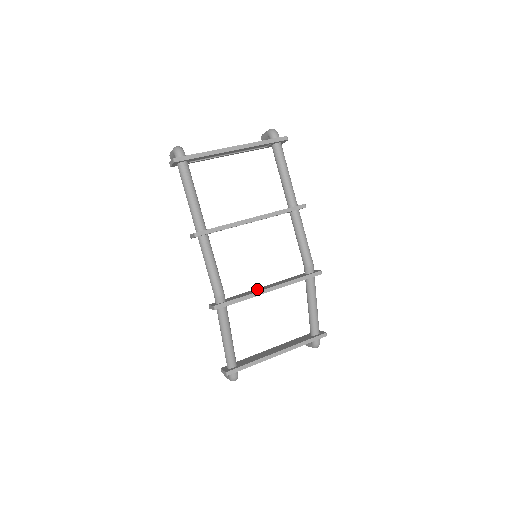
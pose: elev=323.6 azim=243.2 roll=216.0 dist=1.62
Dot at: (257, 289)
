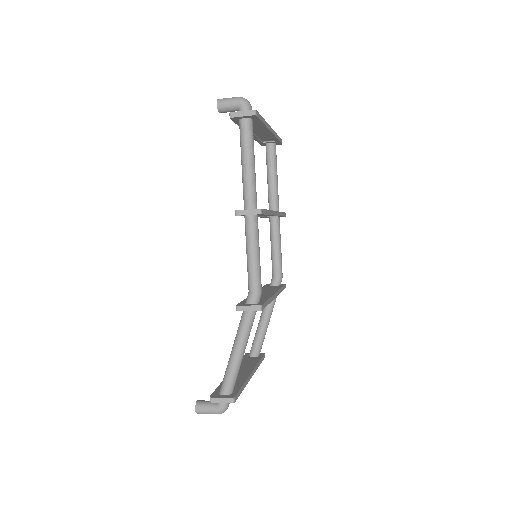
Dot at: occluded
